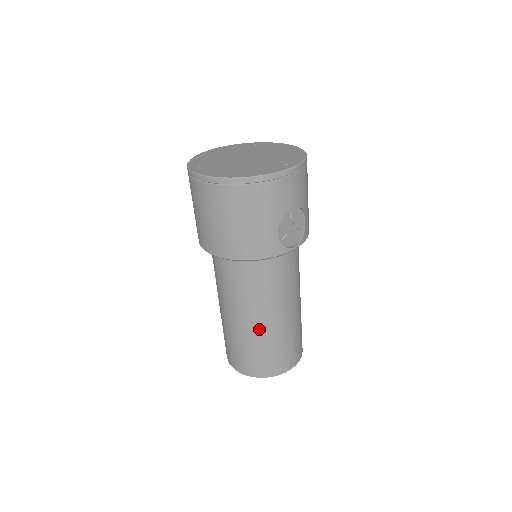
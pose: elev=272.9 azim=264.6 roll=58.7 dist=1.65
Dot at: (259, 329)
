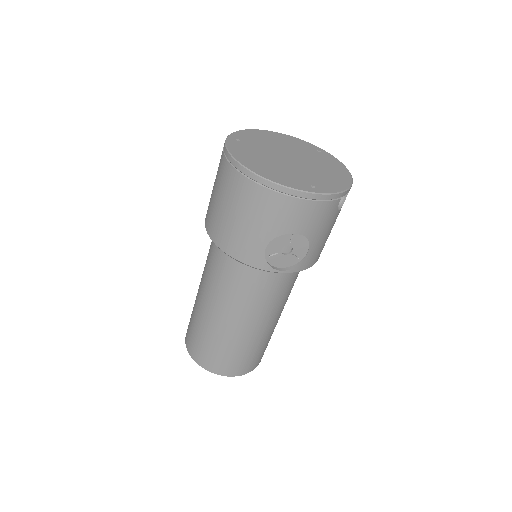
Dot at: (215, 322)
